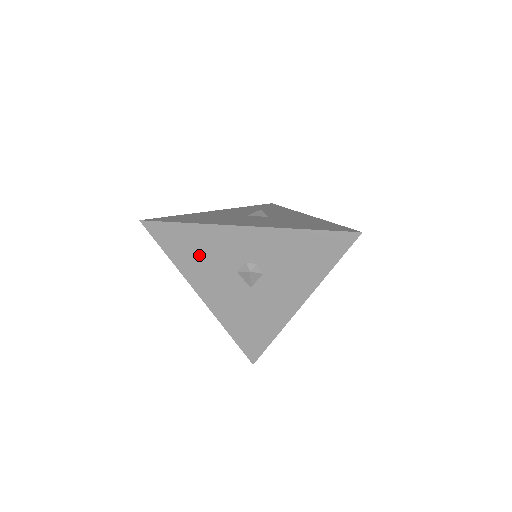
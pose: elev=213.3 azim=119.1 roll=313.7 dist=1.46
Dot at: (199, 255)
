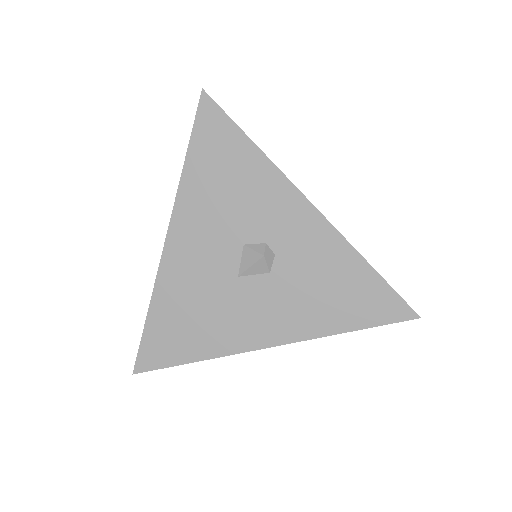
Dot at: (223, 188)
